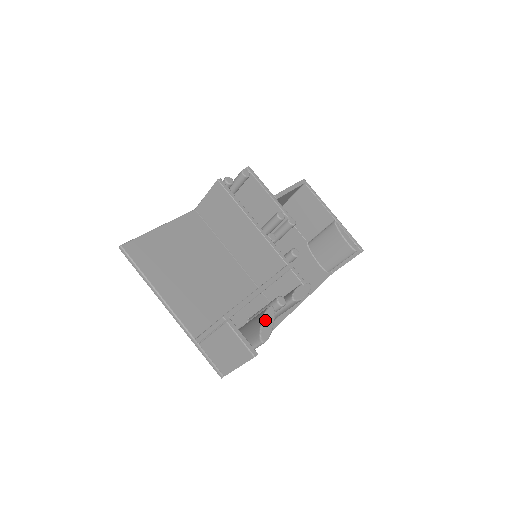
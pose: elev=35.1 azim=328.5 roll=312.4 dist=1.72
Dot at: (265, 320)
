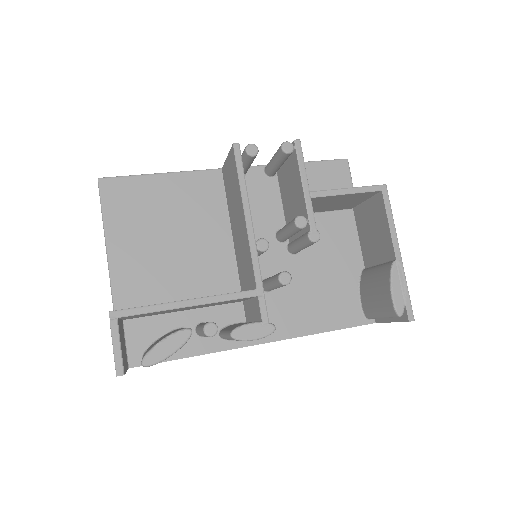
Dot at: (166, 341)
